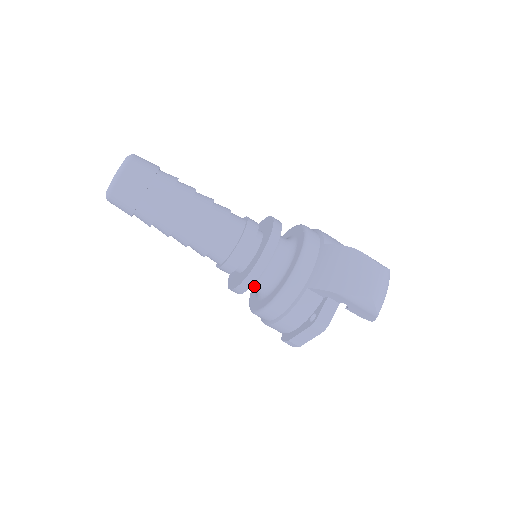
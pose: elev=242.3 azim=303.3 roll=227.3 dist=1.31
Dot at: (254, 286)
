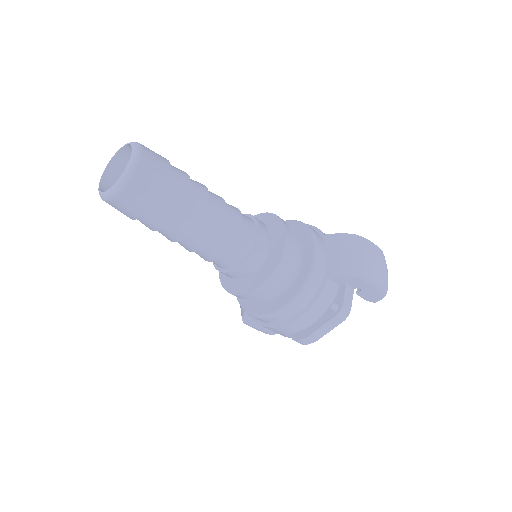
Dot at: occluded
